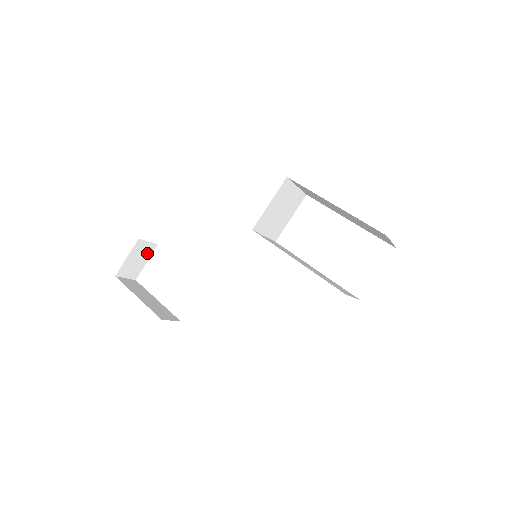
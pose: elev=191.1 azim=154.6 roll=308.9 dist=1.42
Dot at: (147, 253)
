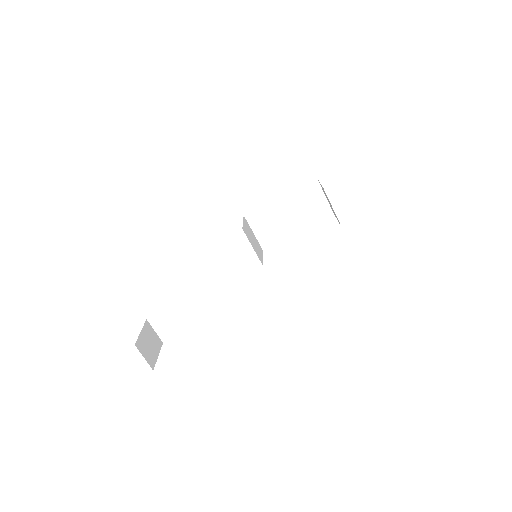
Dot at: (156, 345)
